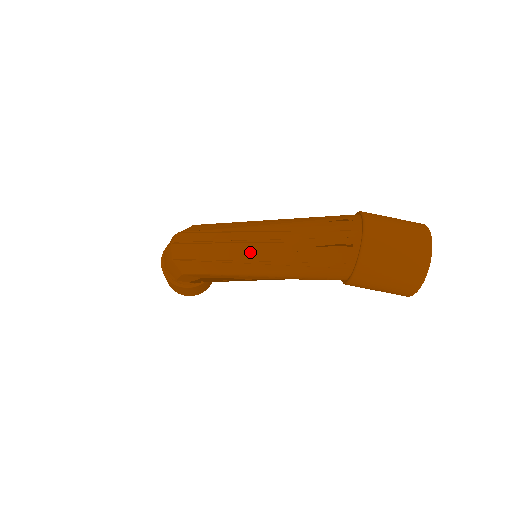
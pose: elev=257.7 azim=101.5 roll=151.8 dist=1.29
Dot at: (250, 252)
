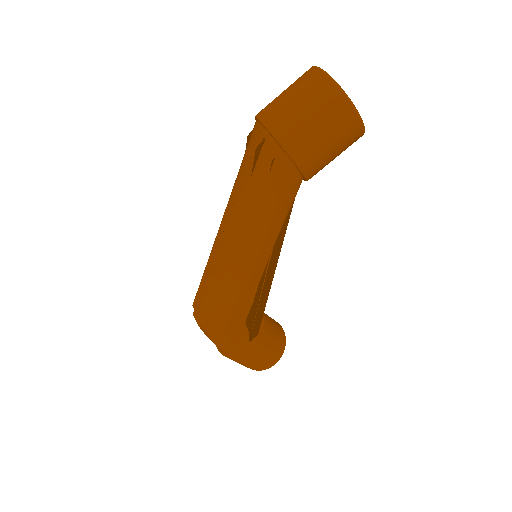
Dot at: (230, 248)
